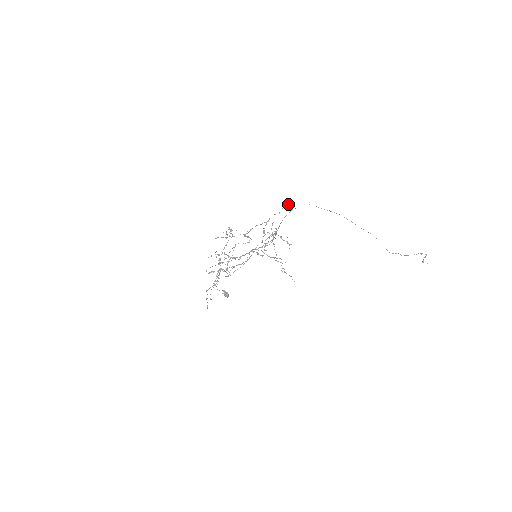
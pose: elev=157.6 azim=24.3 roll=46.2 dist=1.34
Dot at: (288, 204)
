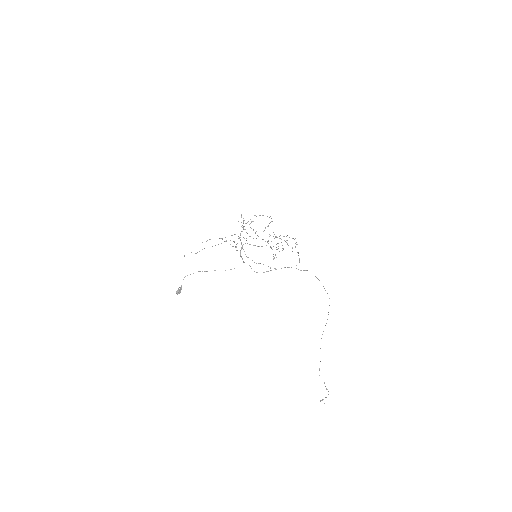
Dot at: occluded
